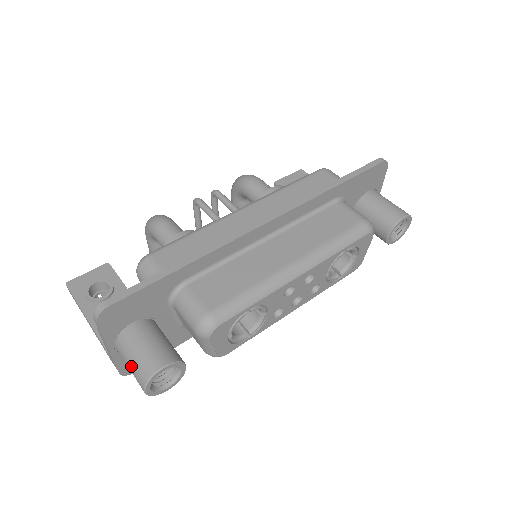
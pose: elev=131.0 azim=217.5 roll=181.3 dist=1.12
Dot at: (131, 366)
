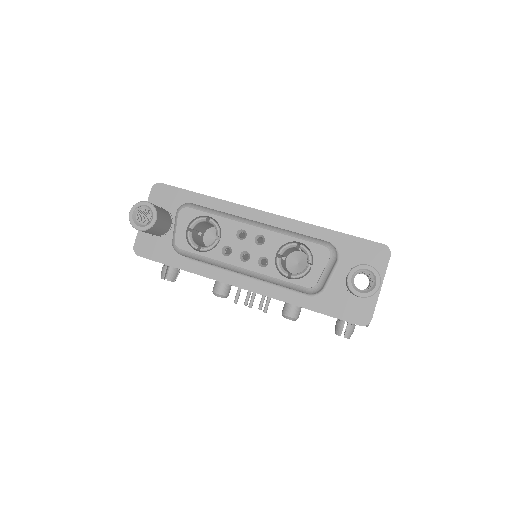
Dot at: occluded
